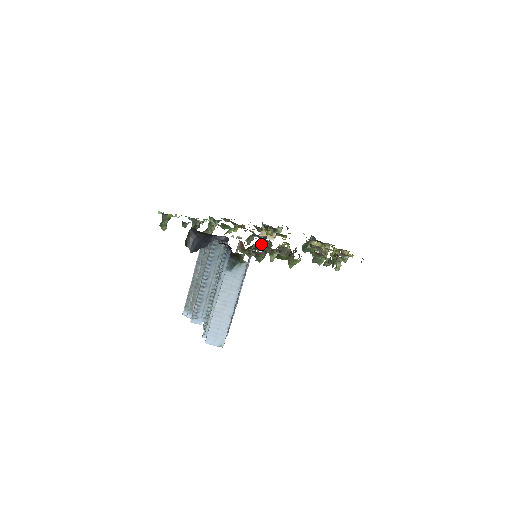
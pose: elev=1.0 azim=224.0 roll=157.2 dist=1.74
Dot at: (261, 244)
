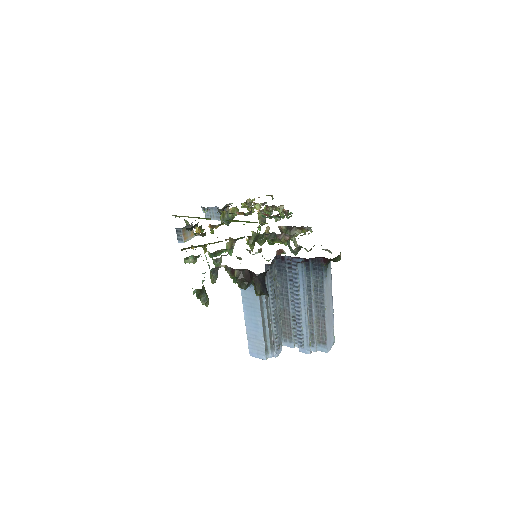
Dot at: occluded
